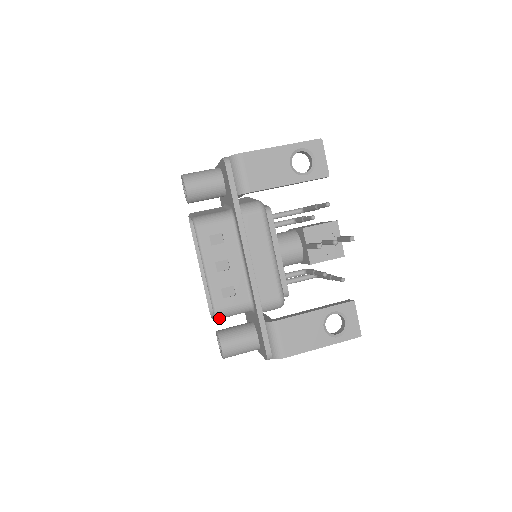
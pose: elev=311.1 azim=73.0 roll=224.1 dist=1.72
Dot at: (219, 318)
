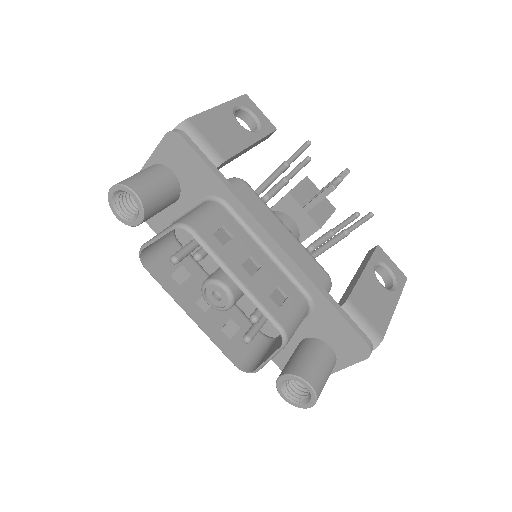
Dot at: (288, 341)
